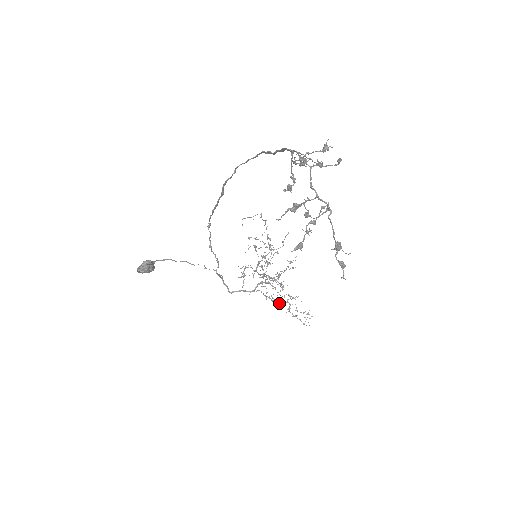
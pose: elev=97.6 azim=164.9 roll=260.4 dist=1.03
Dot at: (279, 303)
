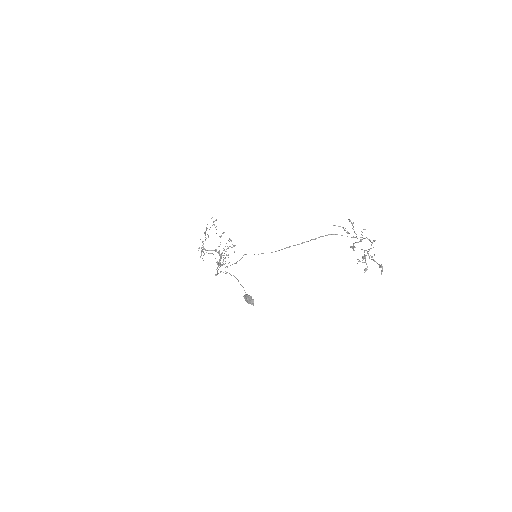
Dot at: occluded
